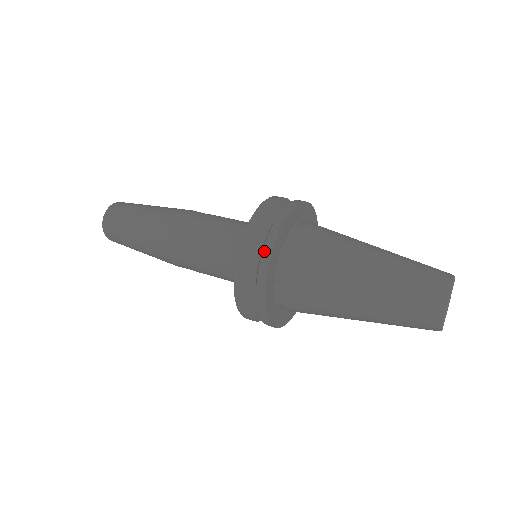
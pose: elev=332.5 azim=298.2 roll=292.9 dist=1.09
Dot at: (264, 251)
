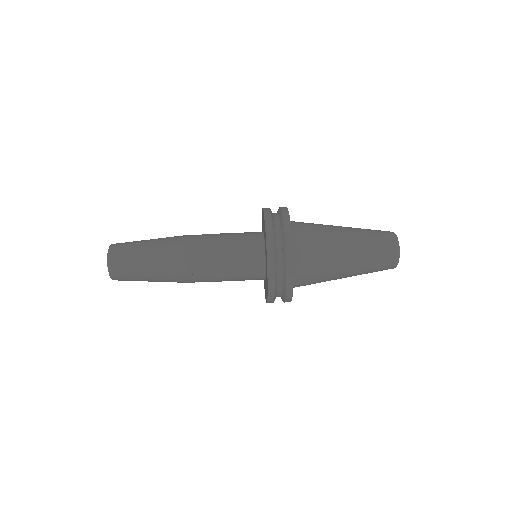
Dot at: (287, 253)
